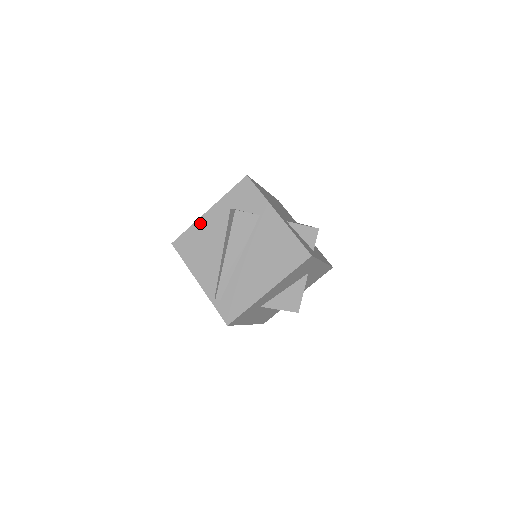
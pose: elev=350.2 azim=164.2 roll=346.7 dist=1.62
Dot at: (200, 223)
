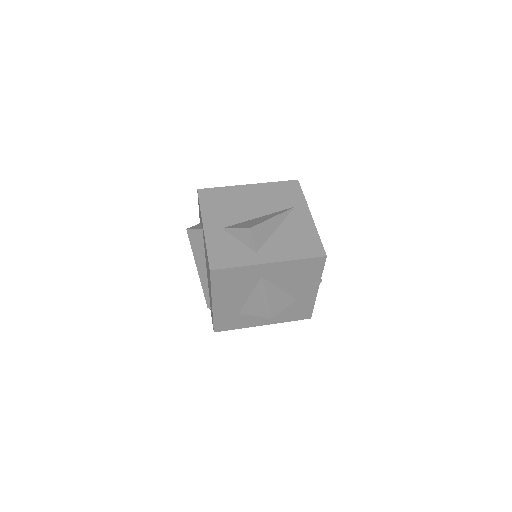
Dot at: occluded
